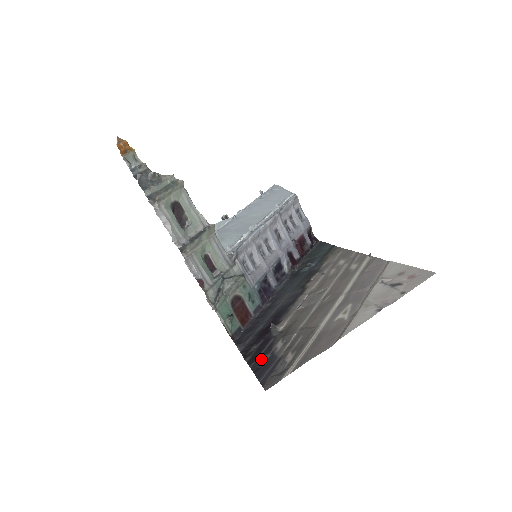
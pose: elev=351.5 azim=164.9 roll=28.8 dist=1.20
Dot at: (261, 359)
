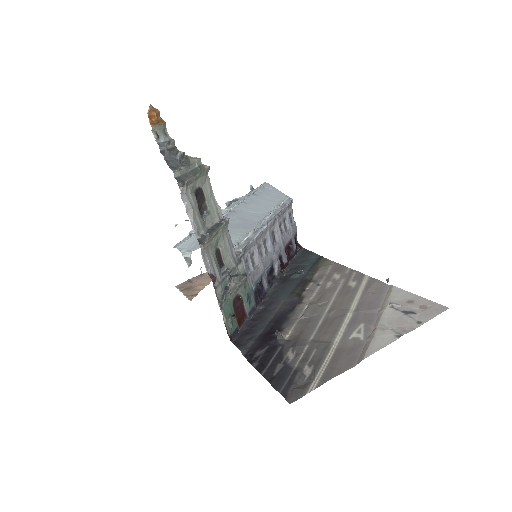
Dot at: (273, 368)
